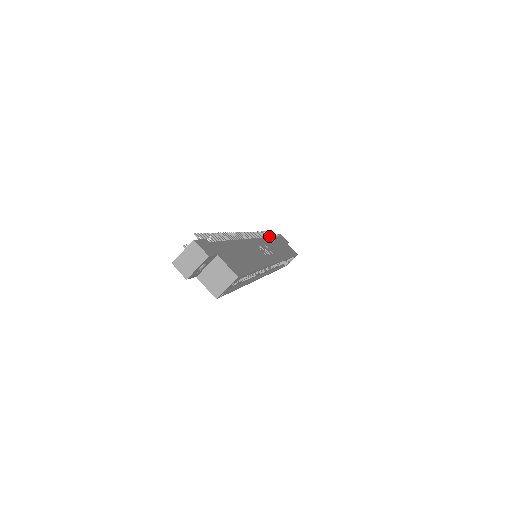
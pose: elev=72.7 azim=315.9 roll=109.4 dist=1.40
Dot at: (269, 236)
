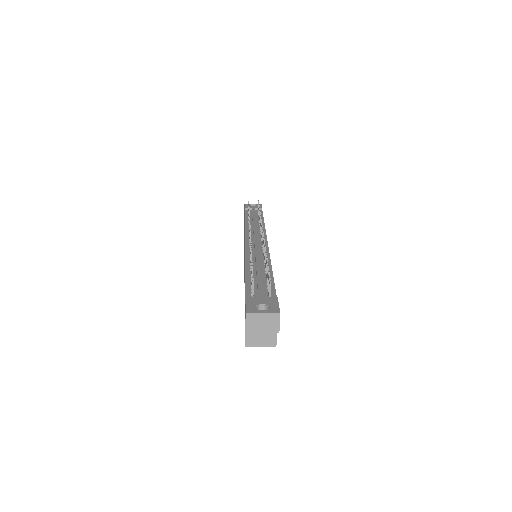
Dot at: occluded
